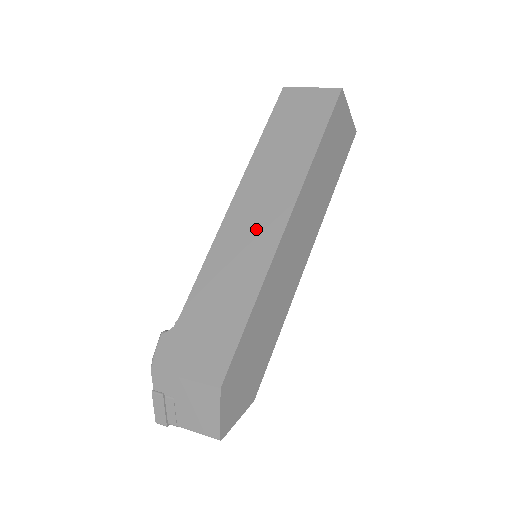
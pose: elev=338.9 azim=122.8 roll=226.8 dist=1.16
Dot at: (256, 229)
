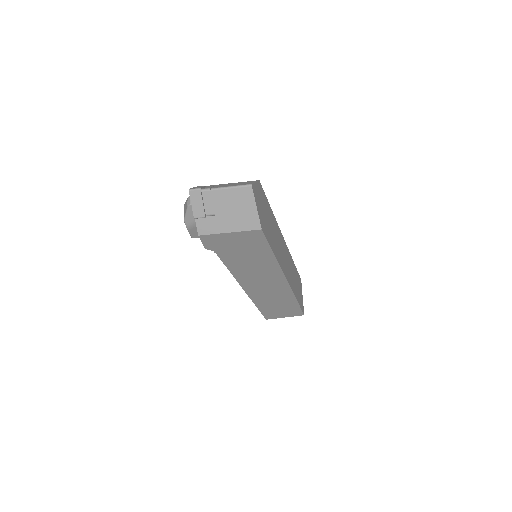
Dot at: occluded
